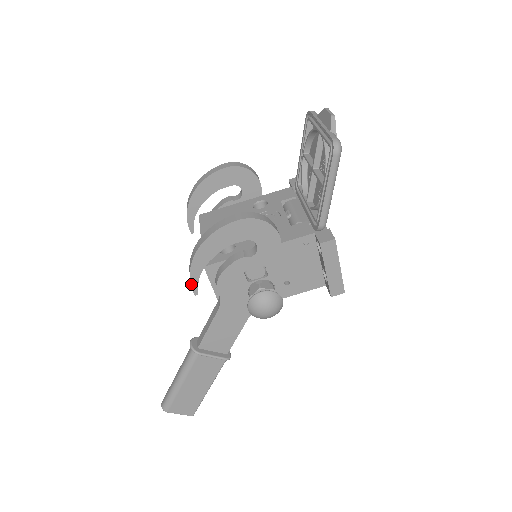
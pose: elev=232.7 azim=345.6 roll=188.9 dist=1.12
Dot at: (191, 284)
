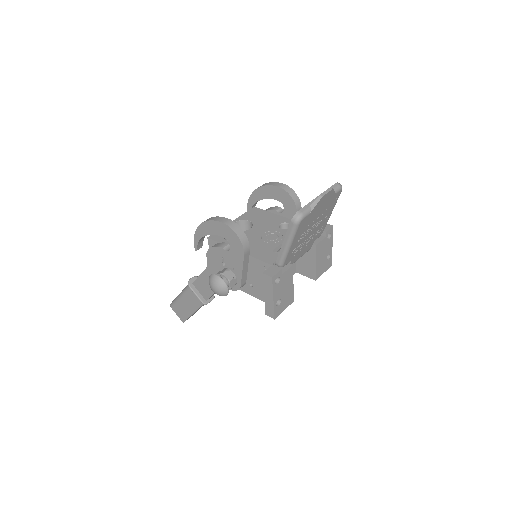
Dot at: (194, 242)
